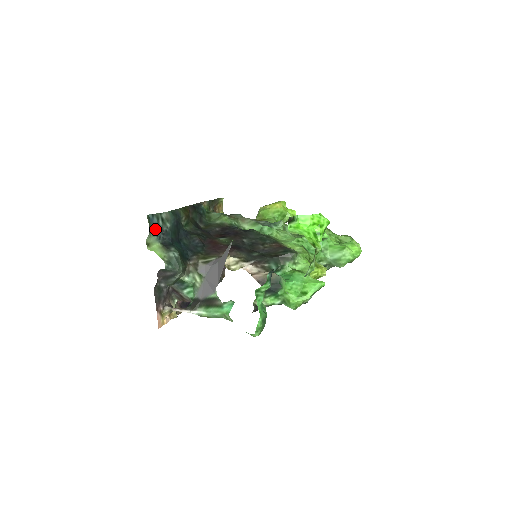
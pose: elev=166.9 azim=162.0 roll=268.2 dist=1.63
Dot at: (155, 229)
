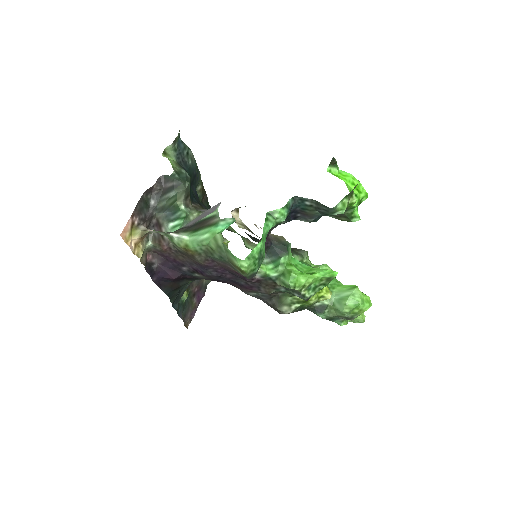
Dot at: (179, 149)
